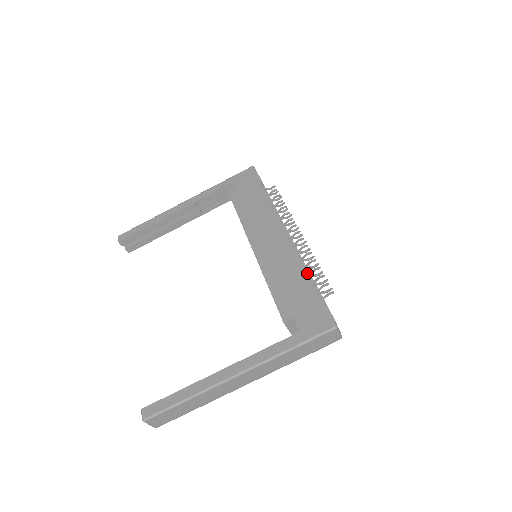
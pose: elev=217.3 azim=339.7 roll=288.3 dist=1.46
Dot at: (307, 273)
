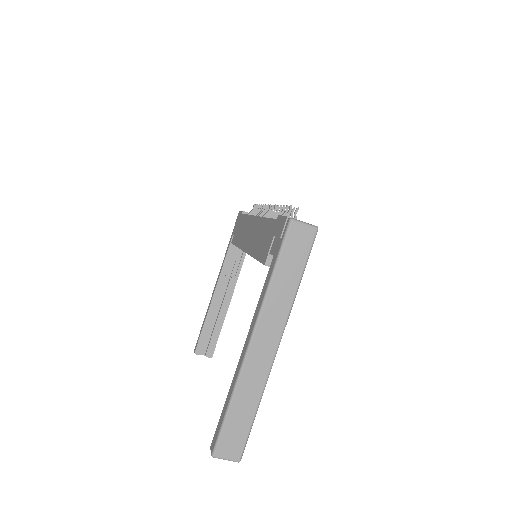
Dot at: occluded
